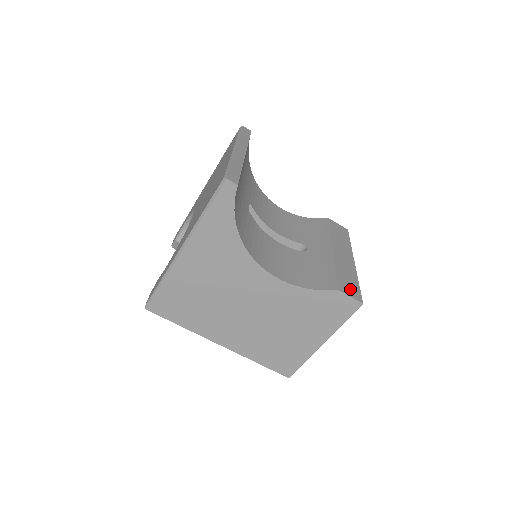
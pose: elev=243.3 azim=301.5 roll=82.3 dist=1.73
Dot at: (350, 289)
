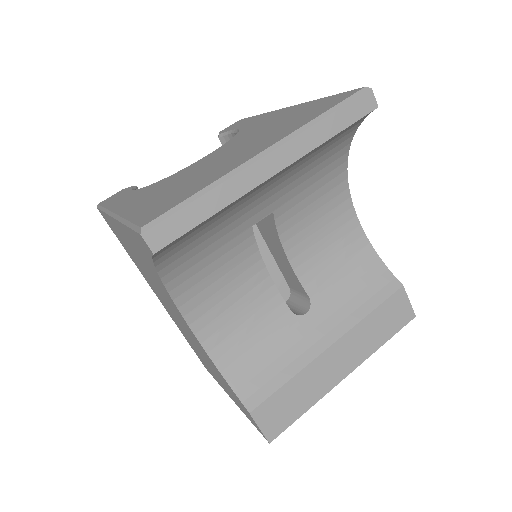
Dot at: (275, 417)
